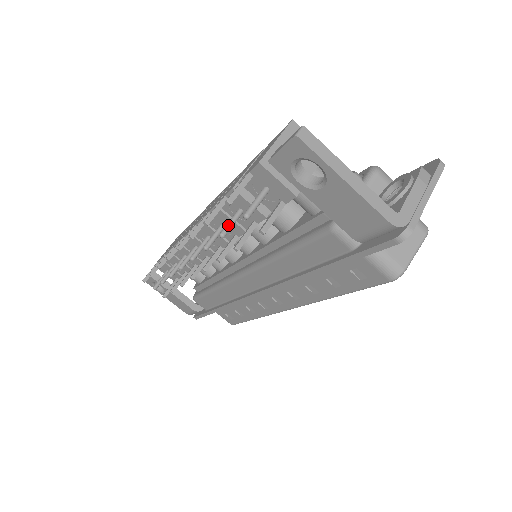
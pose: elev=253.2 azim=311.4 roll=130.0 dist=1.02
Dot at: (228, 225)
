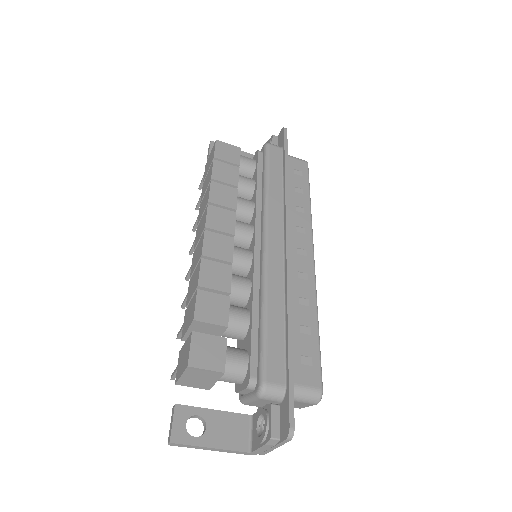
Dot at: occluded
